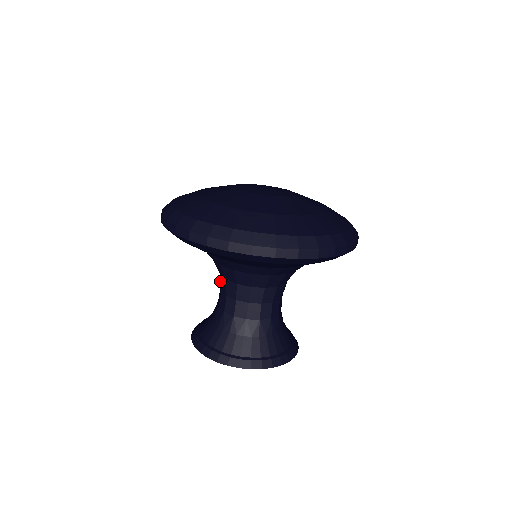
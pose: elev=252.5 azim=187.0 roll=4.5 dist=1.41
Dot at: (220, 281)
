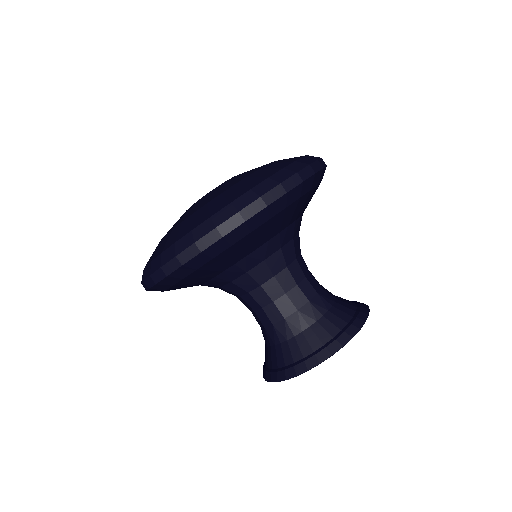
Dot at: (265, 294)
